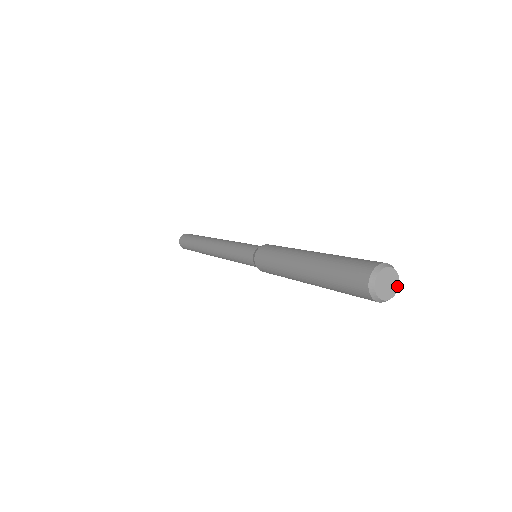
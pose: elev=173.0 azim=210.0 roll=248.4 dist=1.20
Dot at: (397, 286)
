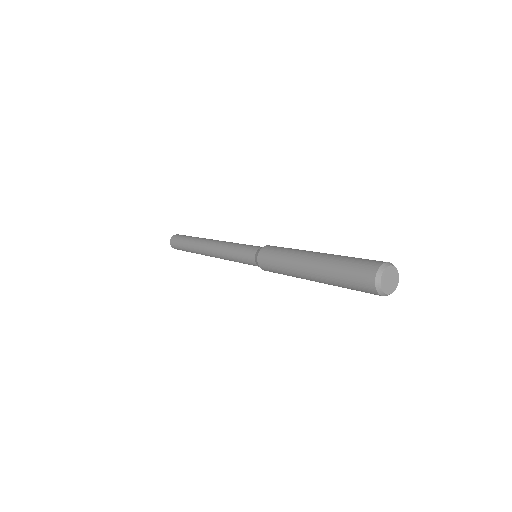
Dot at: (398, 280)
